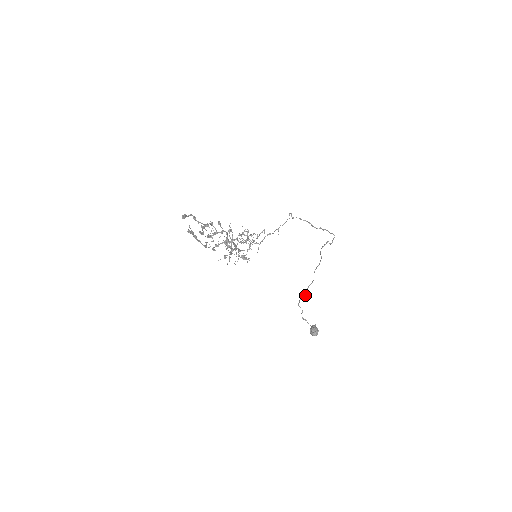
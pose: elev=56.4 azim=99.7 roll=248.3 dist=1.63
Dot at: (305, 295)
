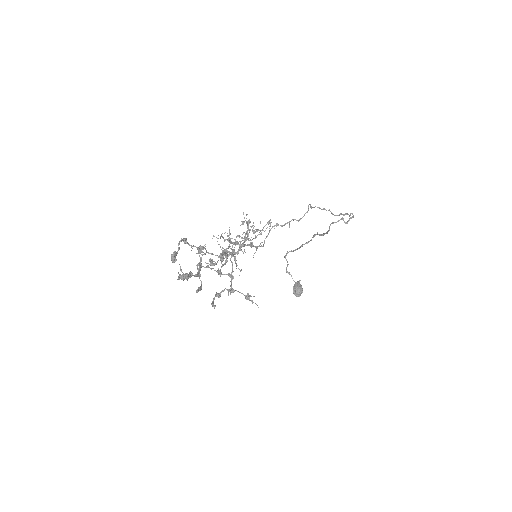
Dot at: (295, 250)
